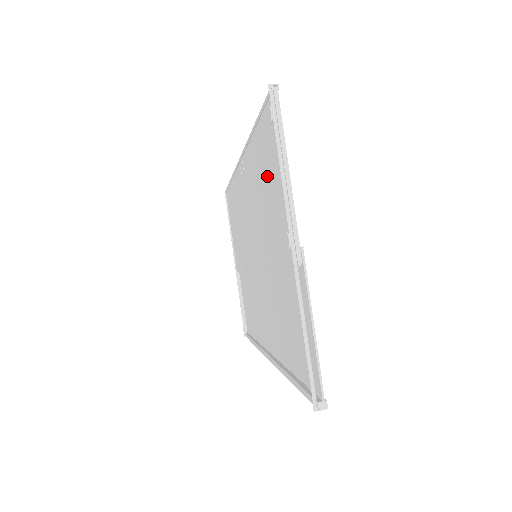
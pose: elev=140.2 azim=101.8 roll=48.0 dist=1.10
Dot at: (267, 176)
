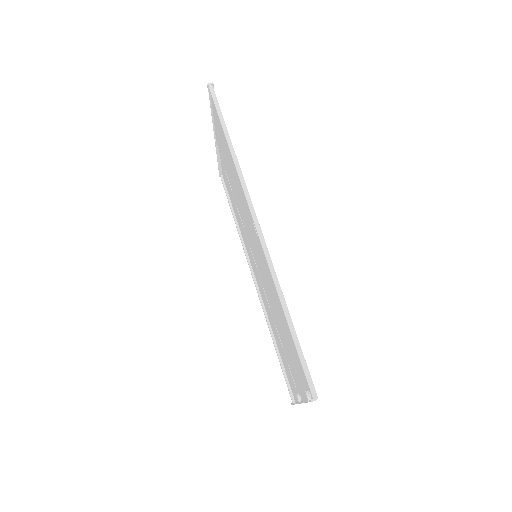
Dot at: (289, 345)
